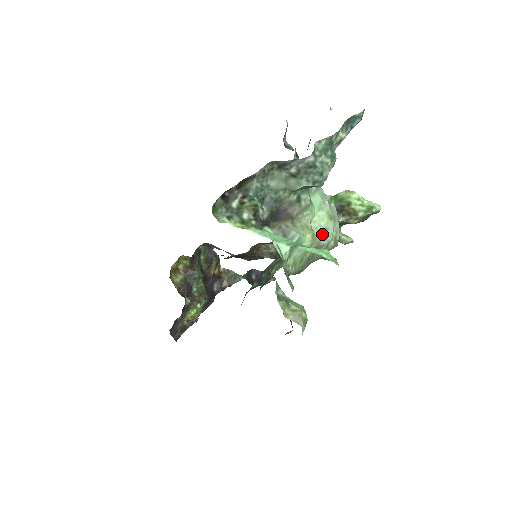
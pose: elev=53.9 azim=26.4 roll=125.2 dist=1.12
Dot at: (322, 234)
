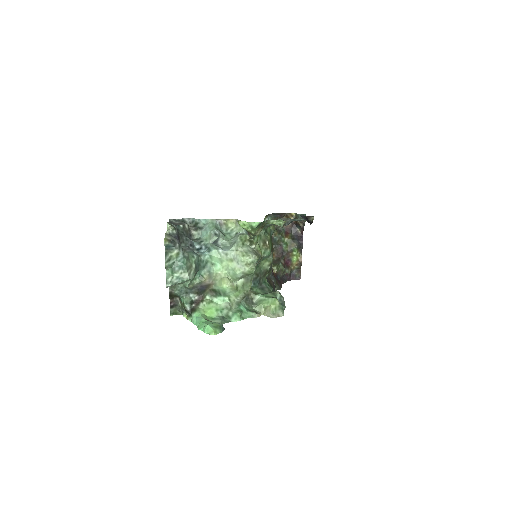
Dot at: (234, 273)
